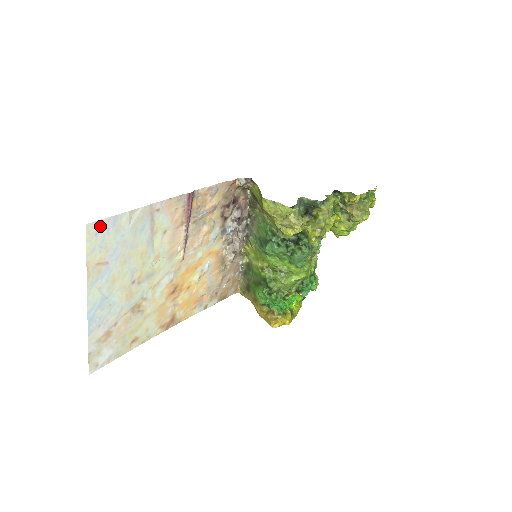
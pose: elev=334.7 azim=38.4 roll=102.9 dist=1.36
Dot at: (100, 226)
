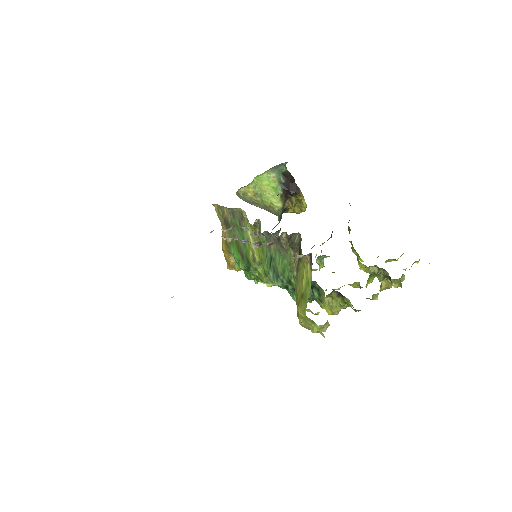
Dot at: occluded
